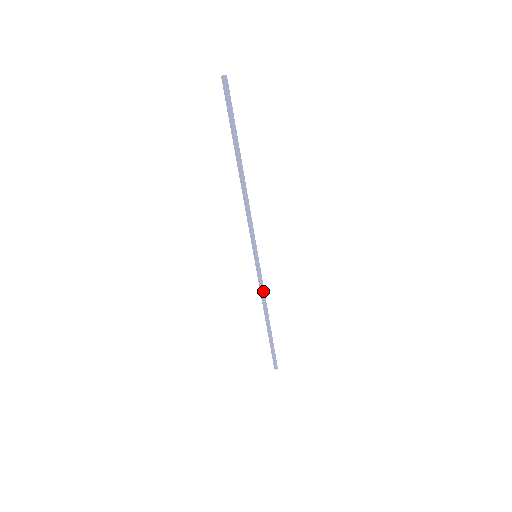
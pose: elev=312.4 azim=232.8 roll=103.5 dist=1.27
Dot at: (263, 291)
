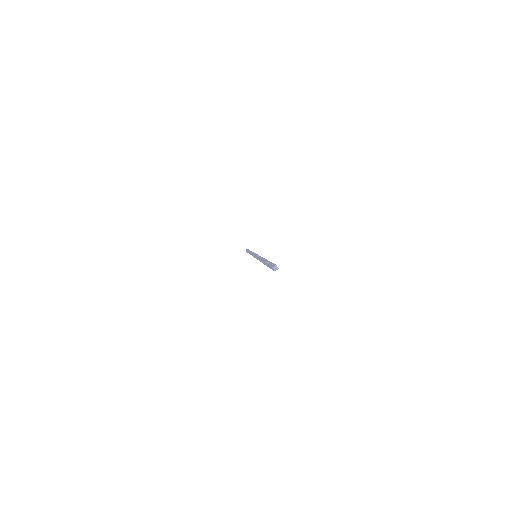
Dot at: occluded
